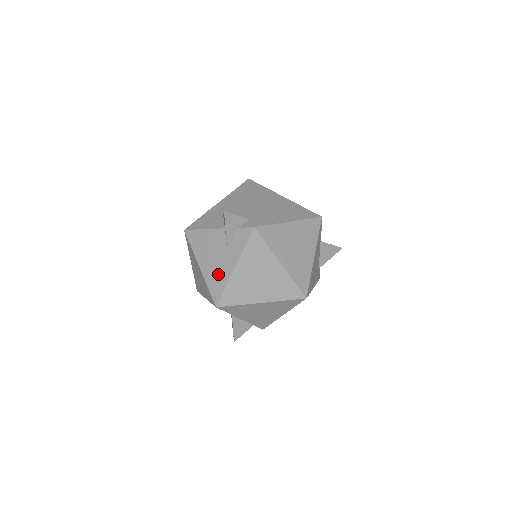
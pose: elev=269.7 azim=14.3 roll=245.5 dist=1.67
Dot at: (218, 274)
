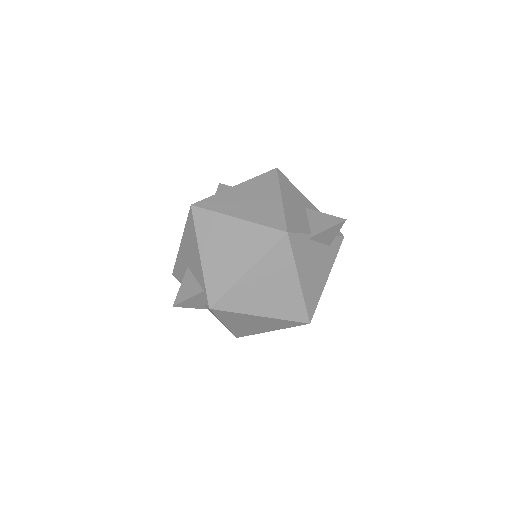
Dot at: occluded
